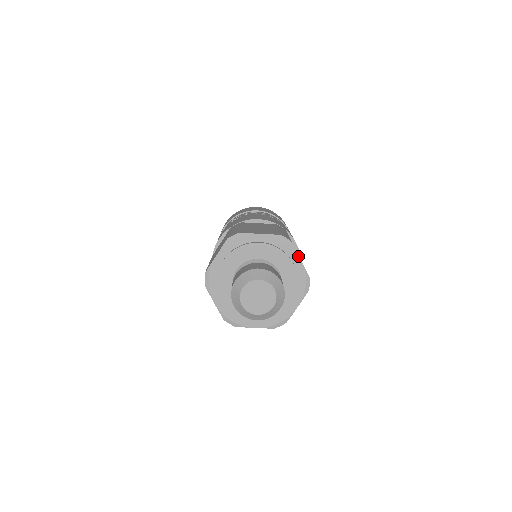
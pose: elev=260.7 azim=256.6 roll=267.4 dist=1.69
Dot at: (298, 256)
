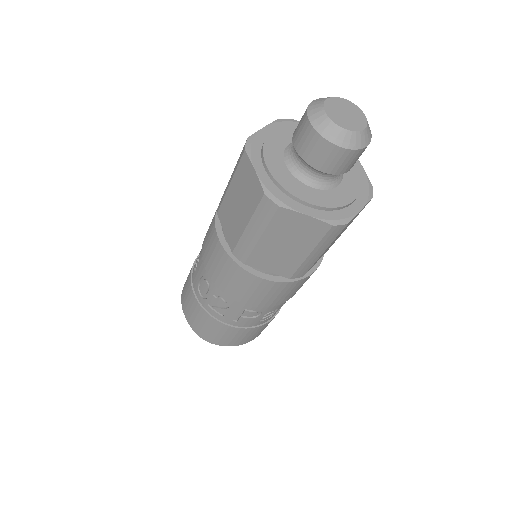
Dot at: occluded
